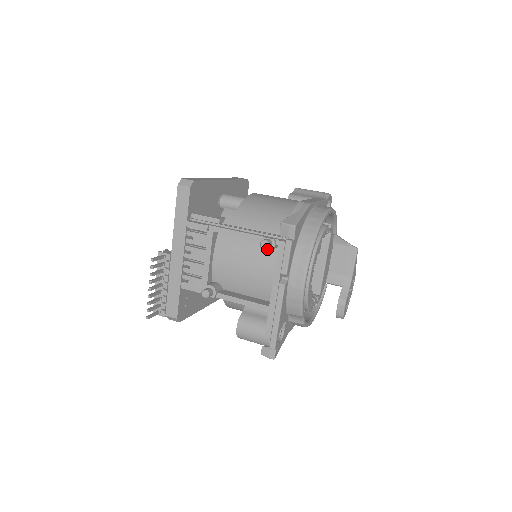
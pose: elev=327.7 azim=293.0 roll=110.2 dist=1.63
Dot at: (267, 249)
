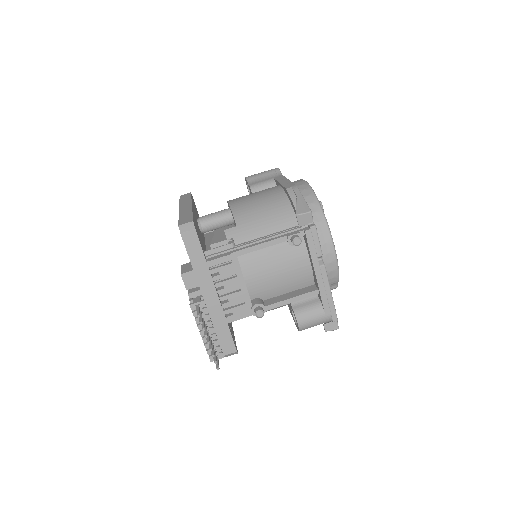
Dot at: occluded
